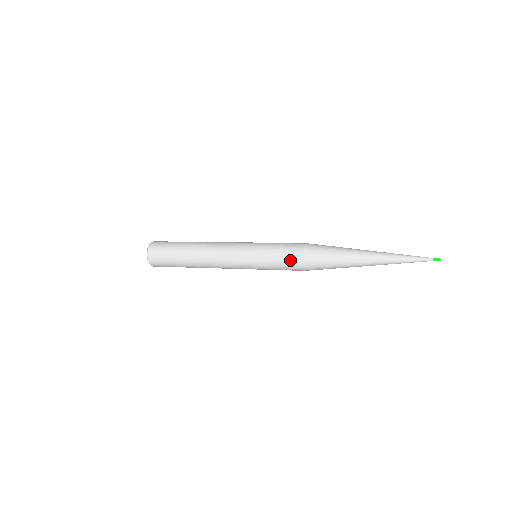
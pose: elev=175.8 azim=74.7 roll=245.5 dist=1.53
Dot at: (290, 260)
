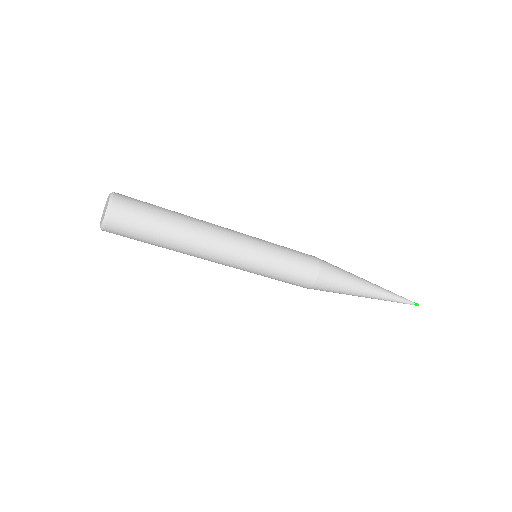
Dot at: (301, 278)
